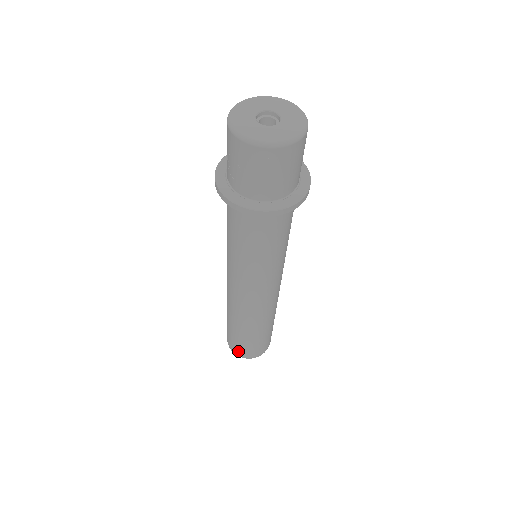
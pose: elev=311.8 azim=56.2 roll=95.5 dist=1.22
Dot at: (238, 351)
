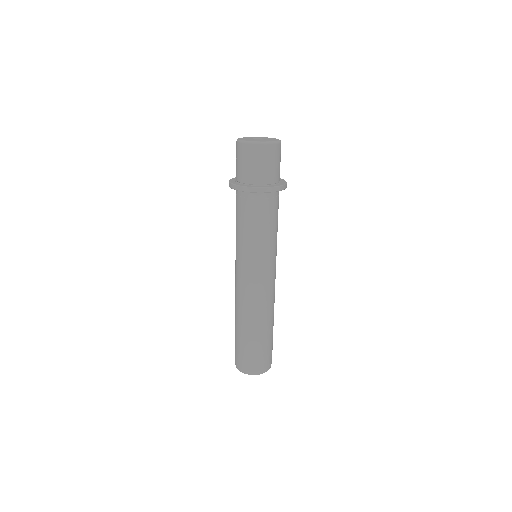
Dot at: (237, 360)
